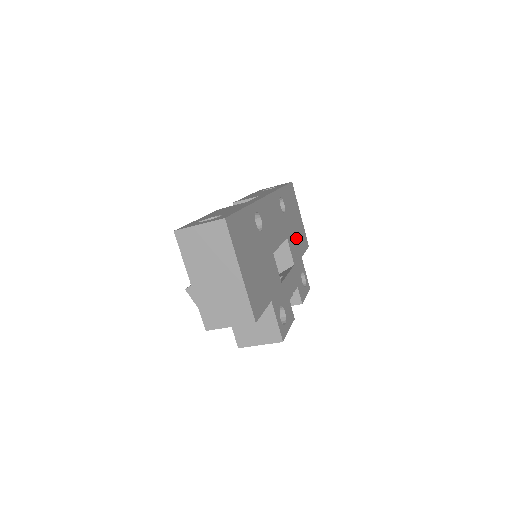
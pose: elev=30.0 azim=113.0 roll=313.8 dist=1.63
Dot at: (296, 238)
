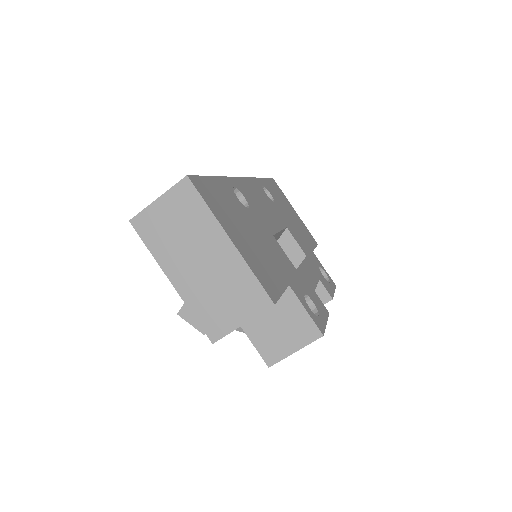
Dot at: (298, 231)
